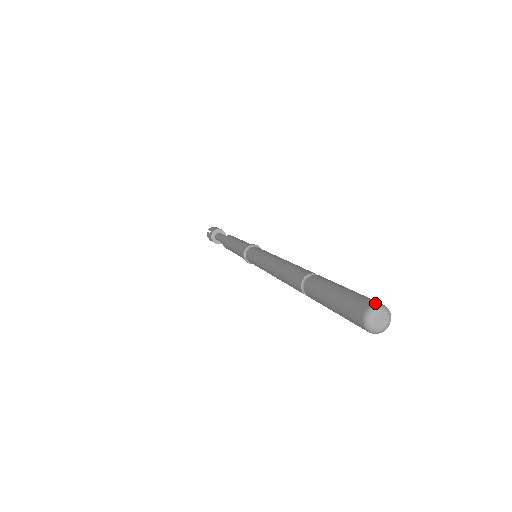
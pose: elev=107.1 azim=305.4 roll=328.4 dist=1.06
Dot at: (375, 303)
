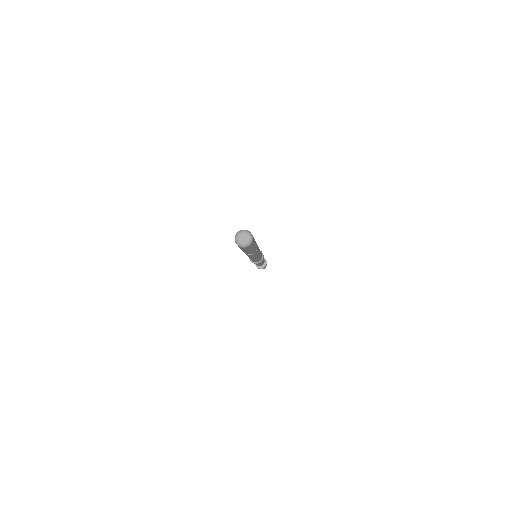
Dot at: (235, 235)
